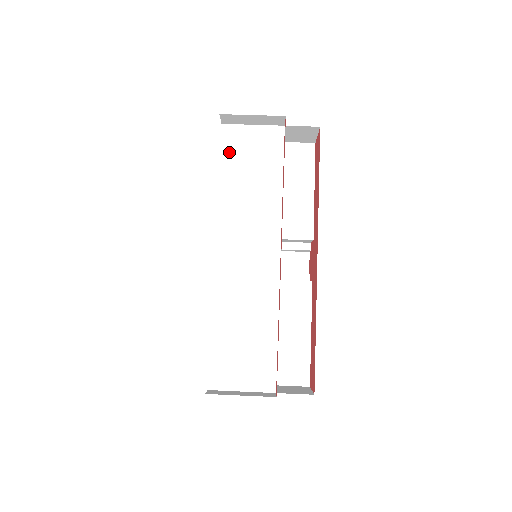
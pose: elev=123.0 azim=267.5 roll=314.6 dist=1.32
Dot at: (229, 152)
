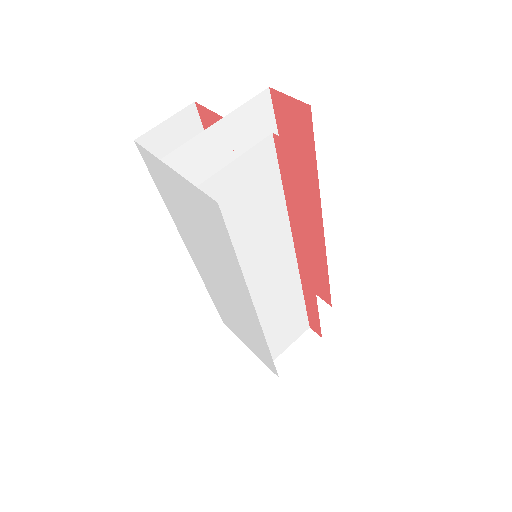
Dot at: occluded
